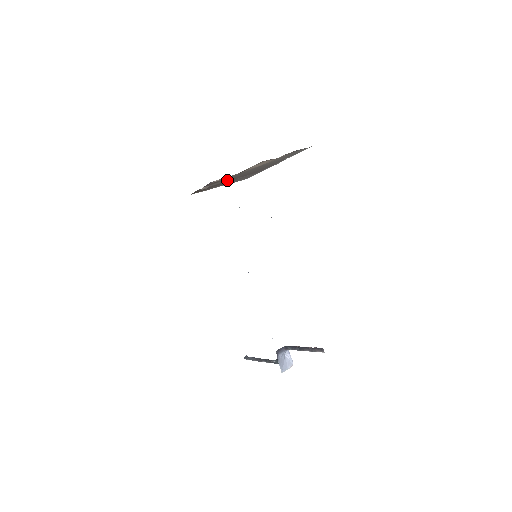
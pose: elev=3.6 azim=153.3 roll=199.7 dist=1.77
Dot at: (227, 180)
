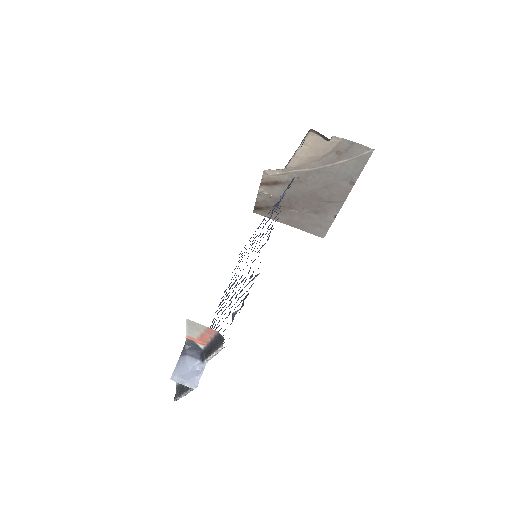
Dot at: (288, 198)
